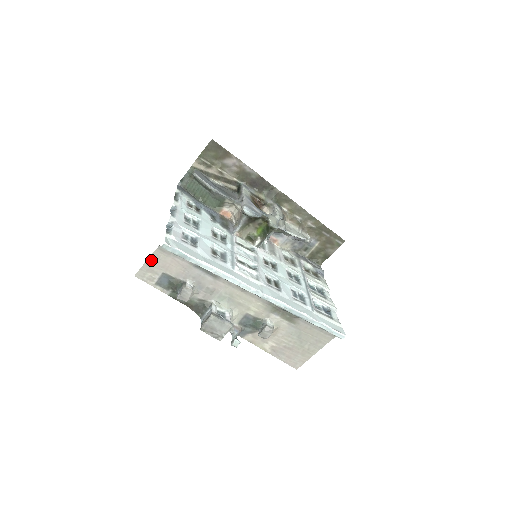
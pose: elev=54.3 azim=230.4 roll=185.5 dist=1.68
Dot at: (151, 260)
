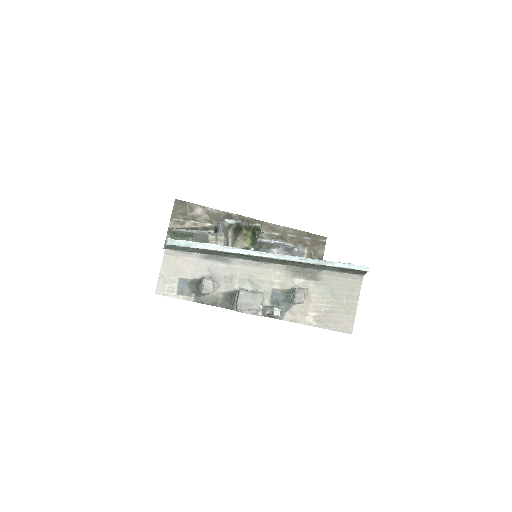
Dot at: (163, 269)
